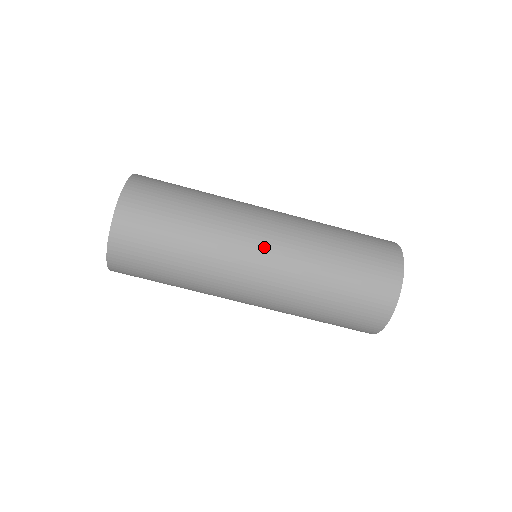
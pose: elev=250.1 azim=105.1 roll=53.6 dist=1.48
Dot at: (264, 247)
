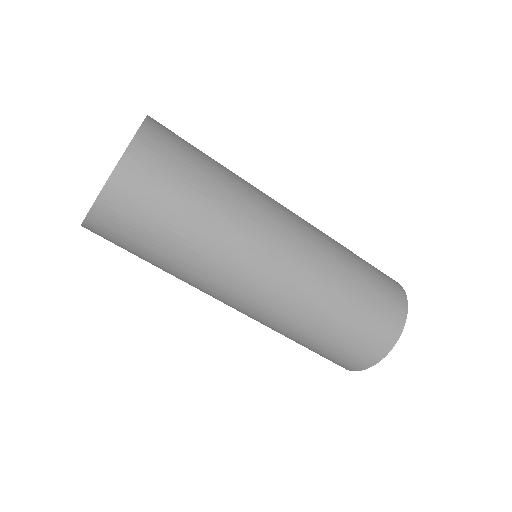
Dot at: (285, 248)
